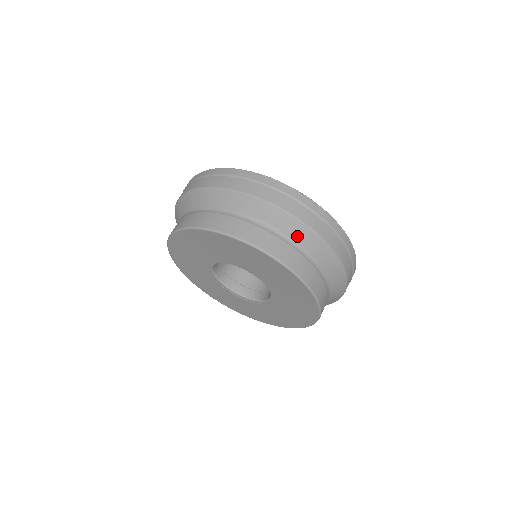
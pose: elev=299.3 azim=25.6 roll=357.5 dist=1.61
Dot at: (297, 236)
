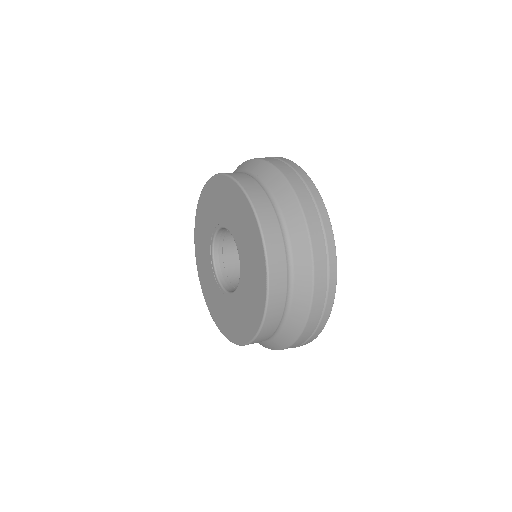
Dot at: (240, 169)
